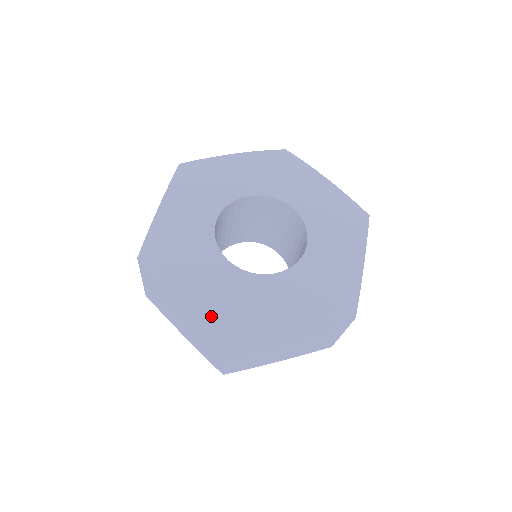
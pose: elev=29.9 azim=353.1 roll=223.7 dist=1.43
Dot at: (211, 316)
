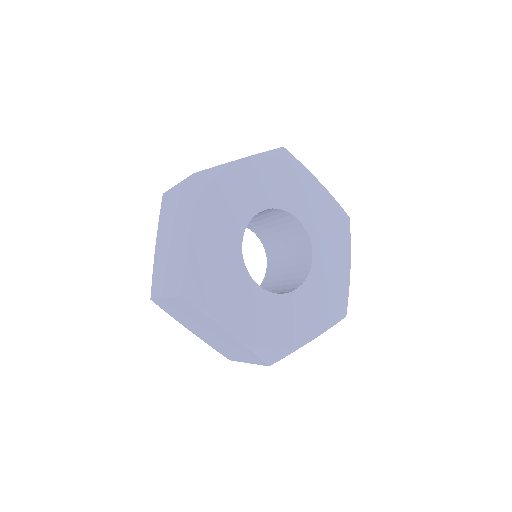
Dot at: (255, 343)
